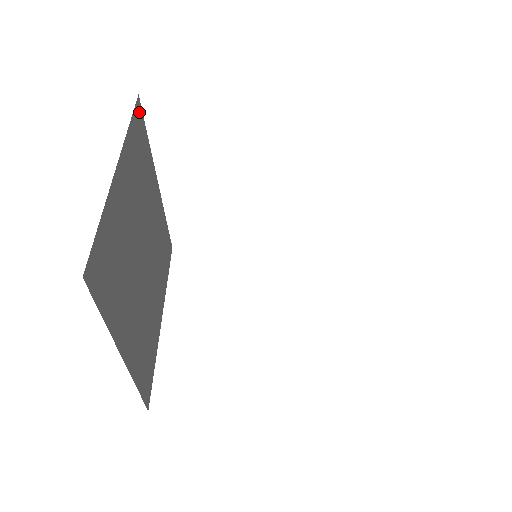
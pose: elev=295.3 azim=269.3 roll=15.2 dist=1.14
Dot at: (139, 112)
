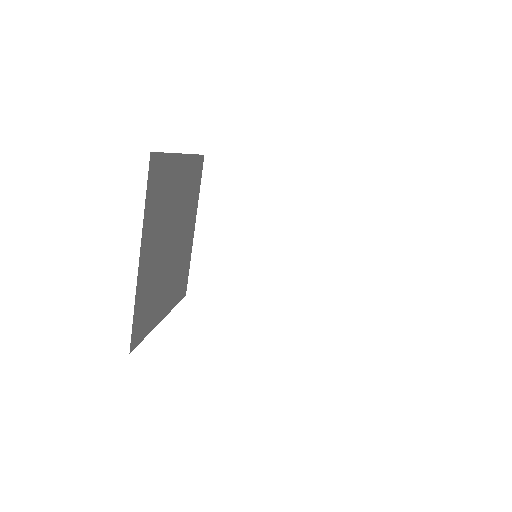
Dot at: (153, 162)
